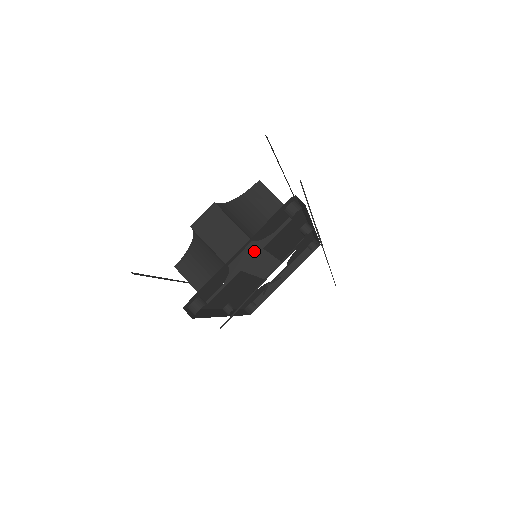
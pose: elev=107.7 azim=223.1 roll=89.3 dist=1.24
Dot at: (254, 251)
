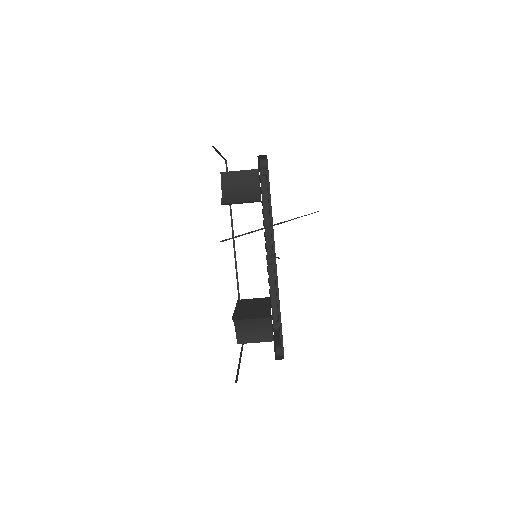
Dot at: occluded
